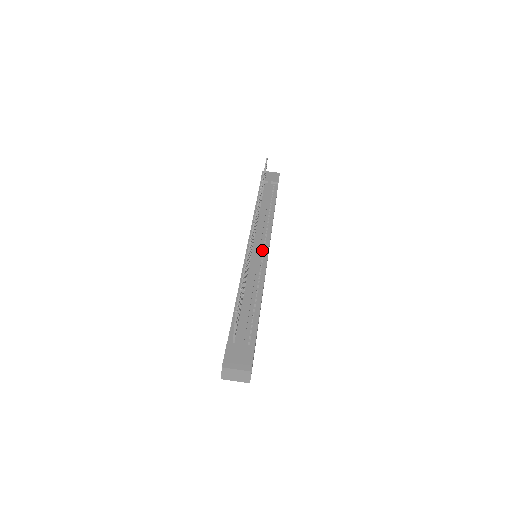
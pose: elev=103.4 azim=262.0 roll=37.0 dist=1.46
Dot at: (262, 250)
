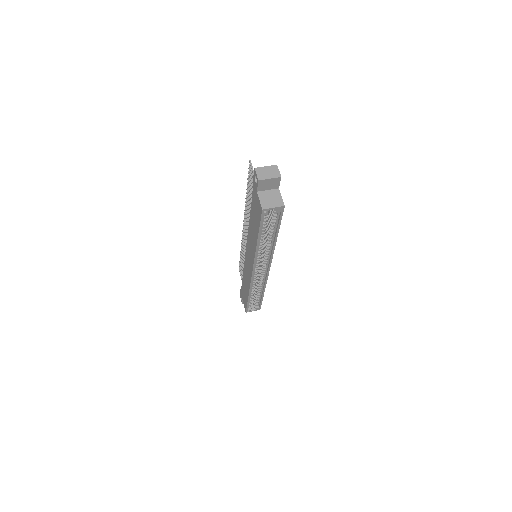
Dot at: occluded
